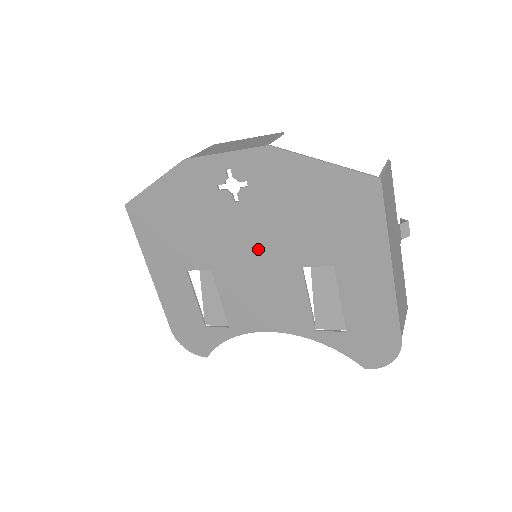
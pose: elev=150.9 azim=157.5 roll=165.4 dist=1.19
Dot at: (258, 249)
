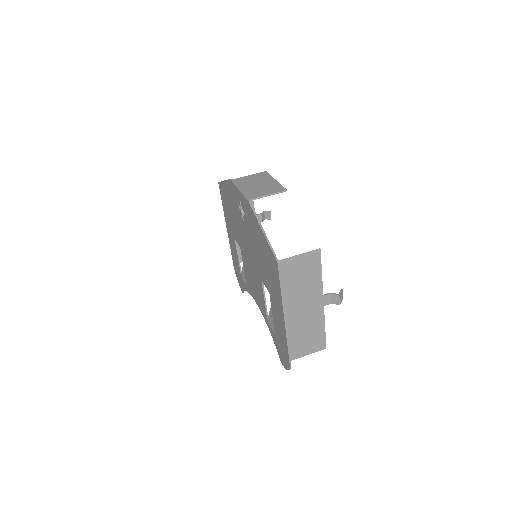
Dot at: (250, 254)
